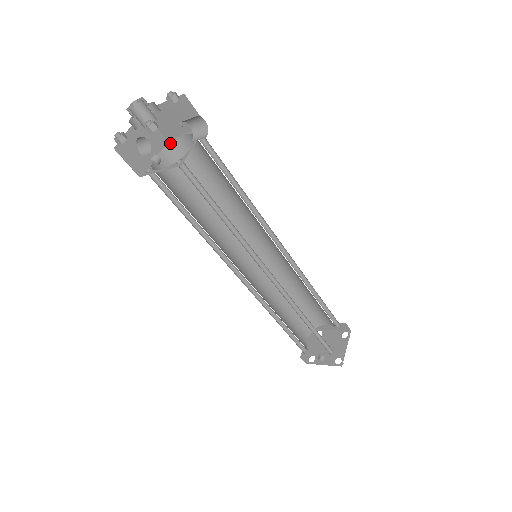
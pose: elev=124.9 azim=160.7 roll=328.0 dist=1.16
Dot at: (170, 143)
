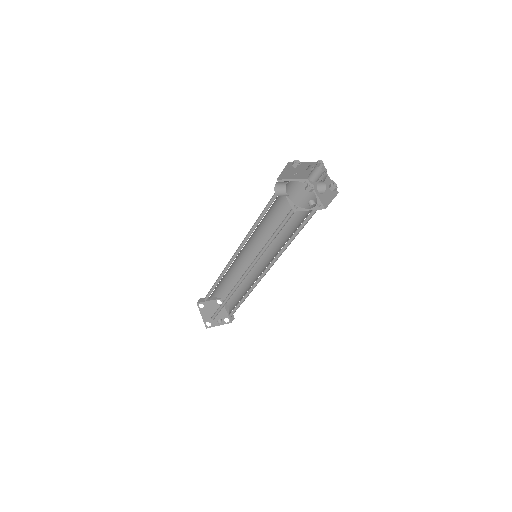
Dot at: occluded
